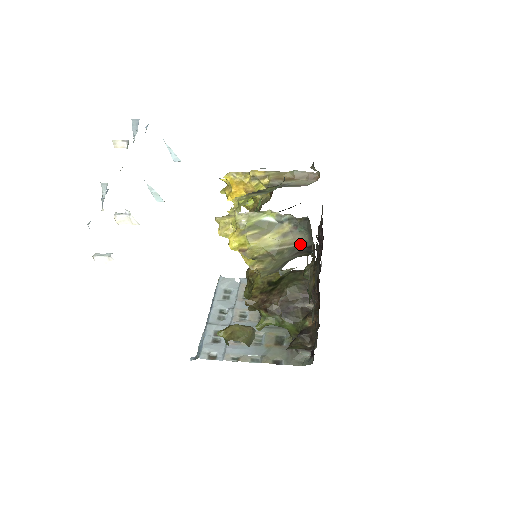
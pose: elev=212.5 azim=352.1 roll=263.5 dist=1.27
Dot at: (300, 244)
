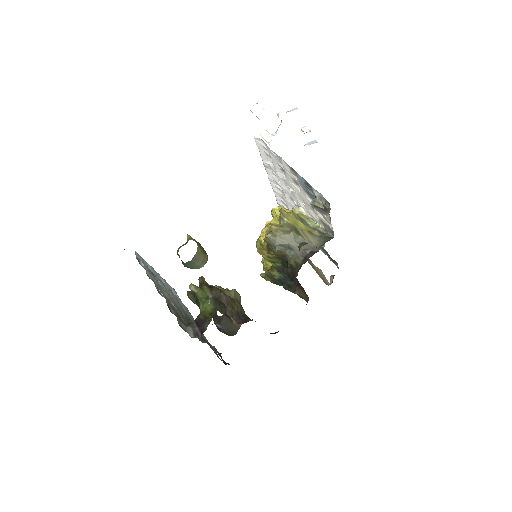
Dot at: (311, 245)
